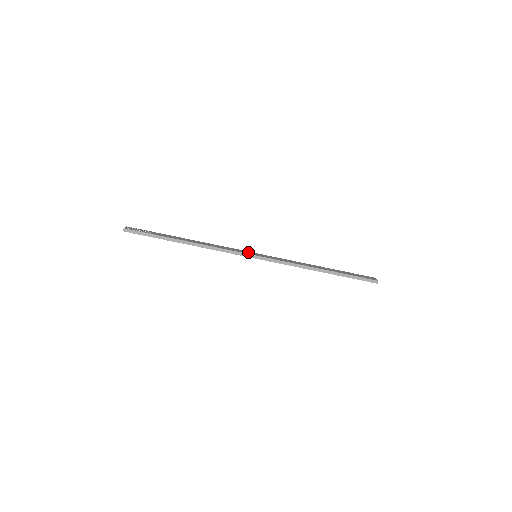
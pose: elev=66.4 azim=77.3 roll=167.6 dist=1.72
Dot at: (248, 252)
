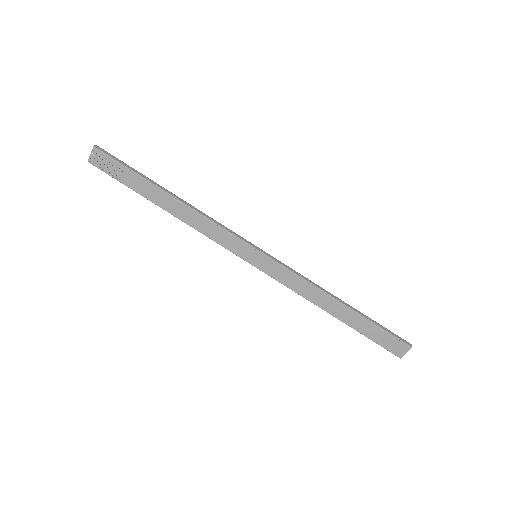
Dot at: (245, 250)
